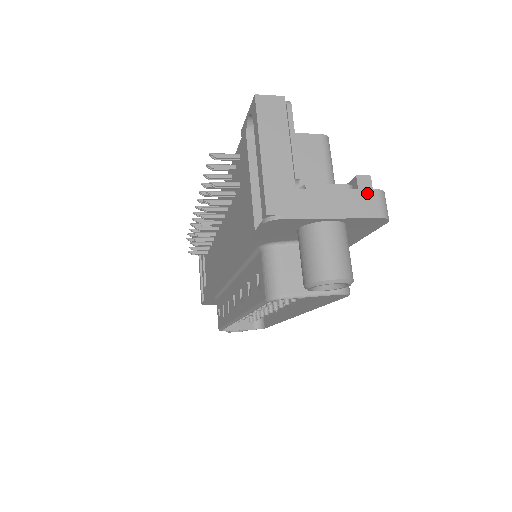
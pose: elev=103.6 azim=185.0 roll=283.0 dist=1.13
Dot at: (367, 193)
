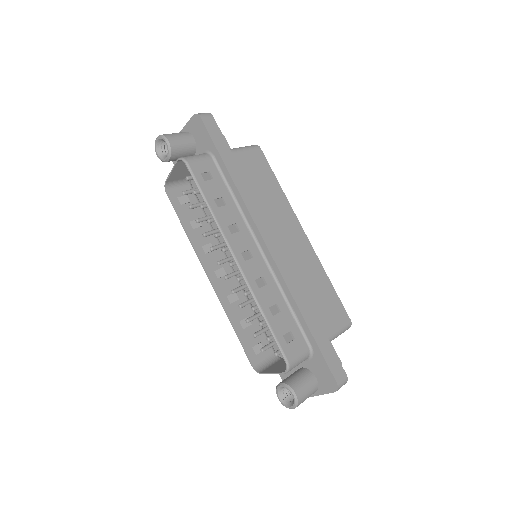
Dot at: occluded
